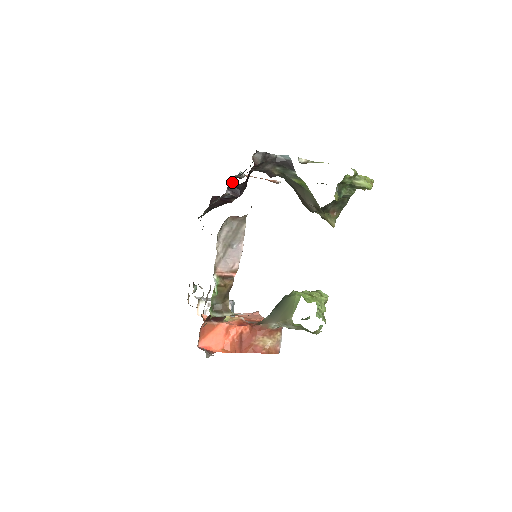
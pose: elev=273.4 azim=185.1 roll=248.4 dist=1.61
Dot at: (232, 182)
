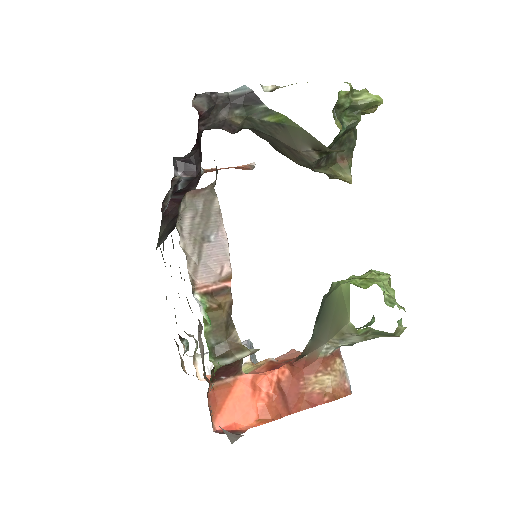
Dot at: occluded
